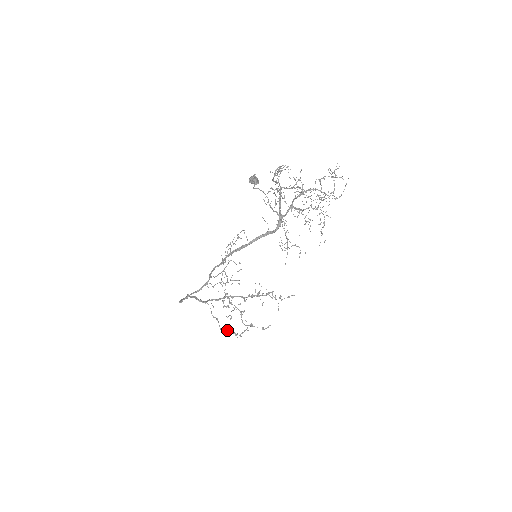
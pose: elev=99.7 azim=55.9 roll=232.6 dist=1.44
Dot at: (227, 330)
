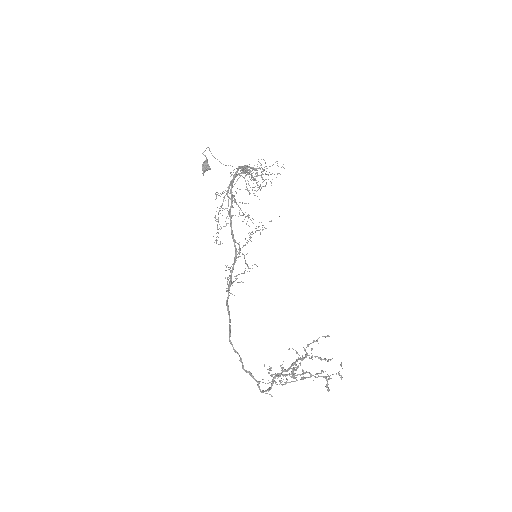
Dot at: (308, 377)
